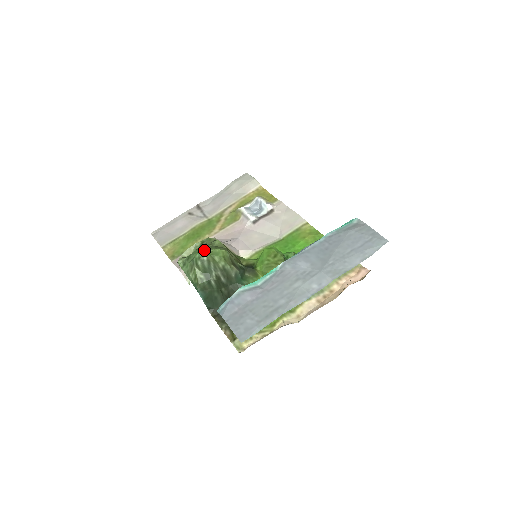
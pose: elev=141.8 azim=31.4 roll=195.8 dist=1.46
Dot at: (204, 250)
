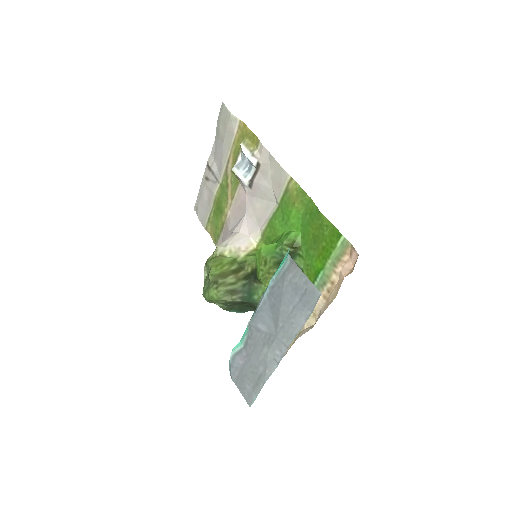
Dot at: (204, 292)
